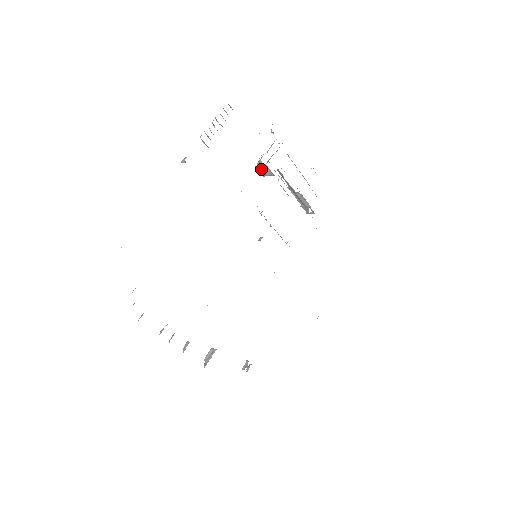
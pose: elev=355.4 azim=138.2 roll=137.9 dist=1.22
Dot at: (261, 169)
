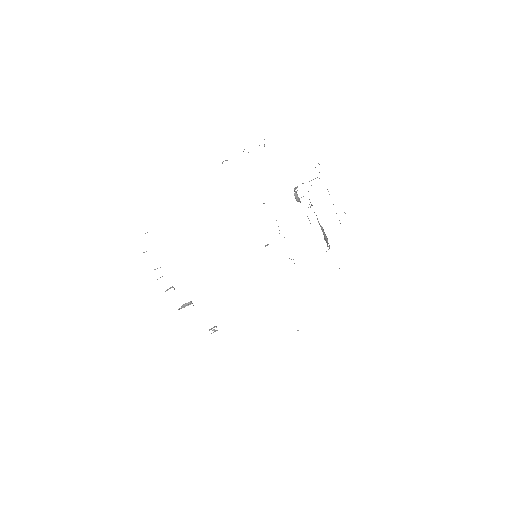
Dot at: occluded
